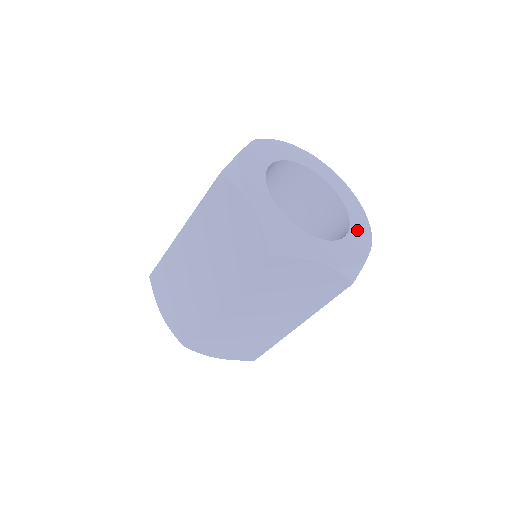
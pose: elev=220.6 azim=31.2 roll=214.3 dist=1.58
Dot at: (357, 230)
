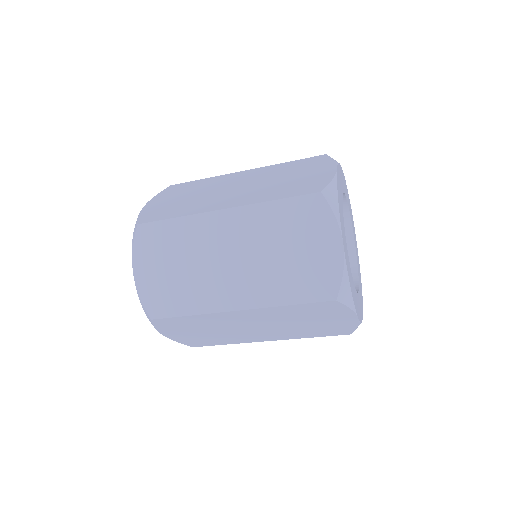
Dot at: occluded
